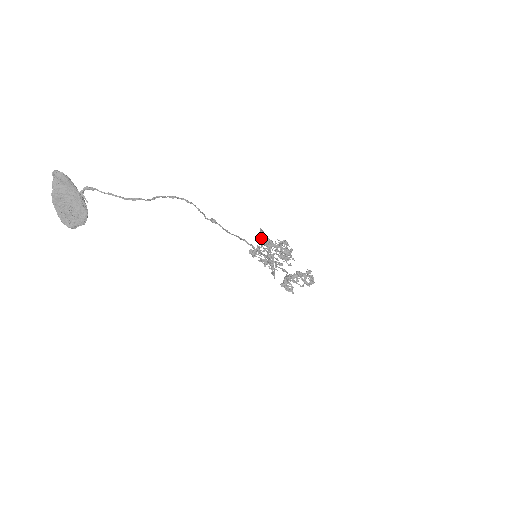
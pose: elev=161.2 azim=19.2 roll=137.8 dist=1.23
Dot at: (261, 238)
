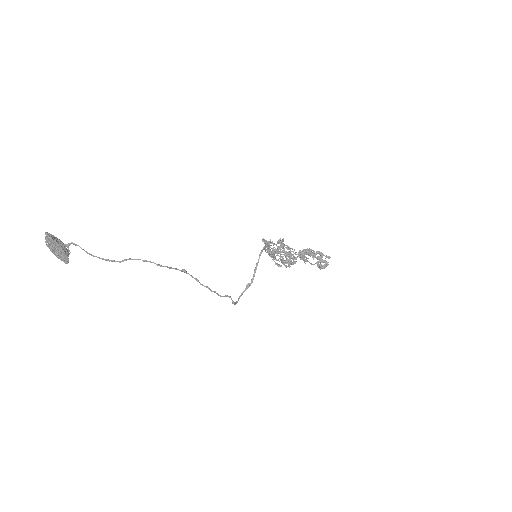
Dot at: occluded
